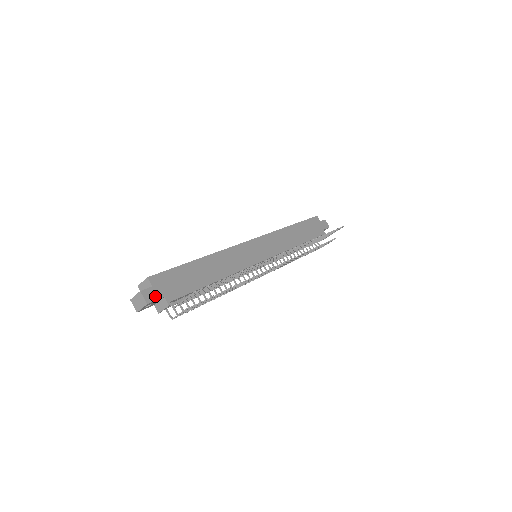
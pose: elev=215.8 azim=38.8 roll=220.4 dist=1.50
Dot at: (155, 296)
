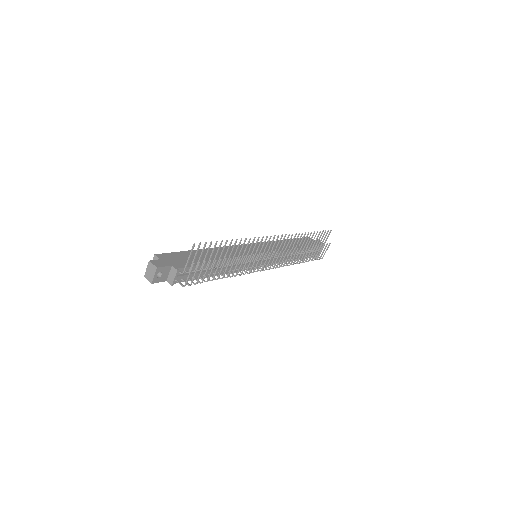
Dot at: (163, 264)
